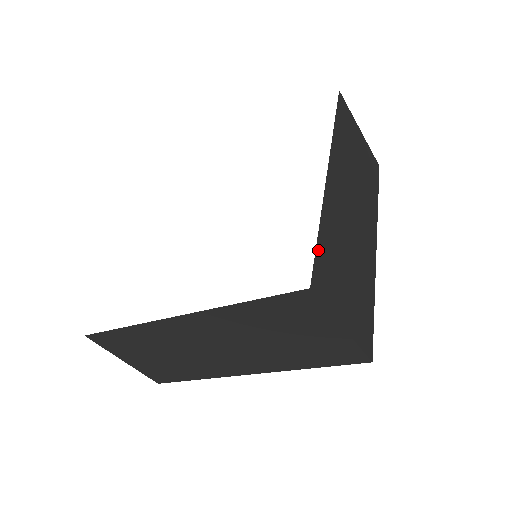
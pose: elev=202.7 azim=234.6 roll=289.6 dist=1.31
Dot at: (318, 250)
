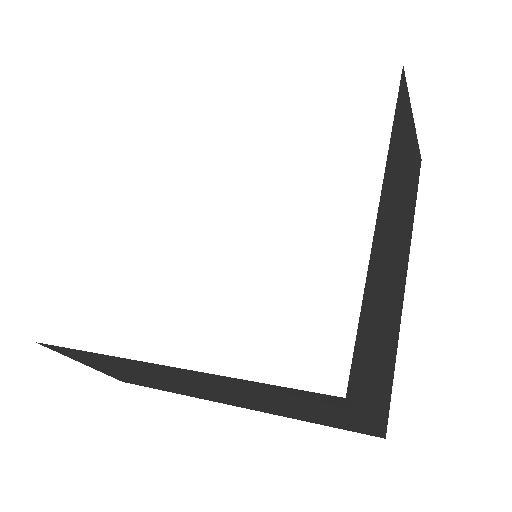
Dot at: (358, 332)
